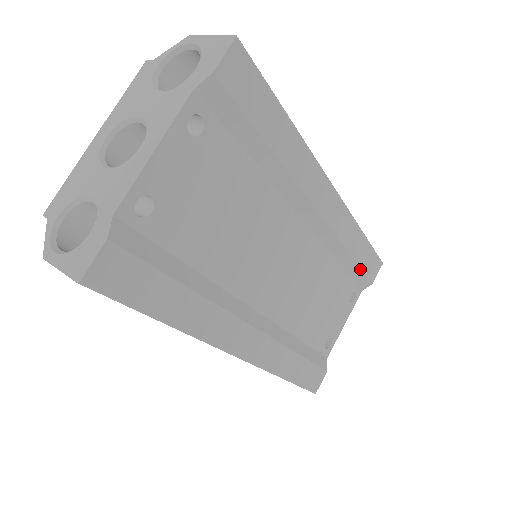
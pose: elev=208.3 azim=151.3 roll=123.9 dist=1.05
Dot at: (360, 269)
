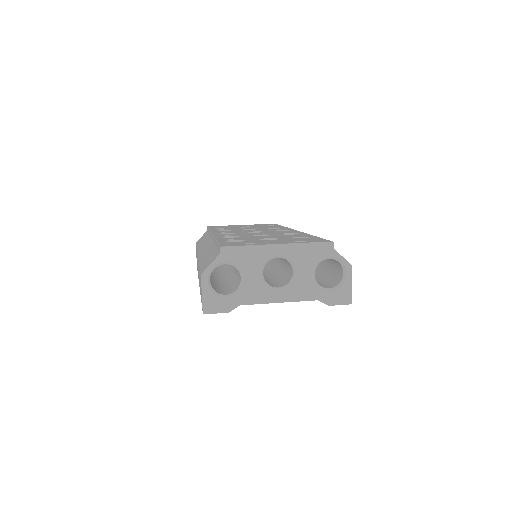
Dot at: occluded
